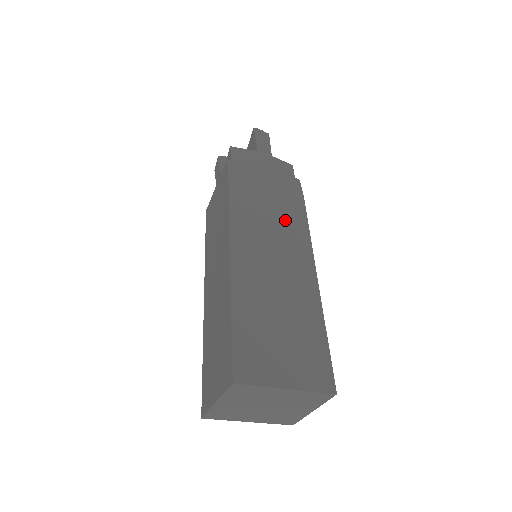
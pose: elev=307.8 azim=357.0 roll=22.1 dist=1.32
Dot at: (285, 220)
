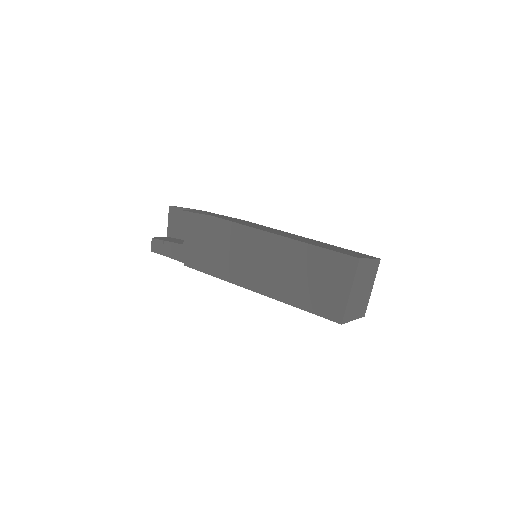
Dot at: (257, 225)
